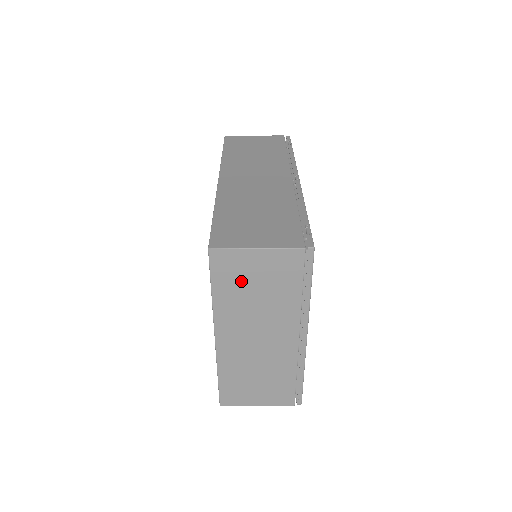
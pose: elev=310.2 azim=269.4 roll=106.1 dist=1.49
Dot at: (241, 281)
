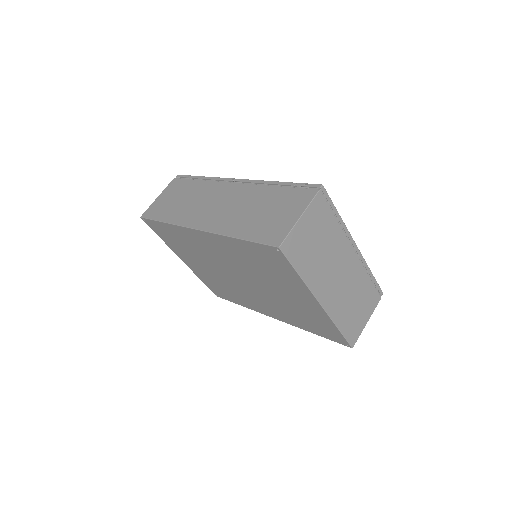
Dot at: (307, 249)
